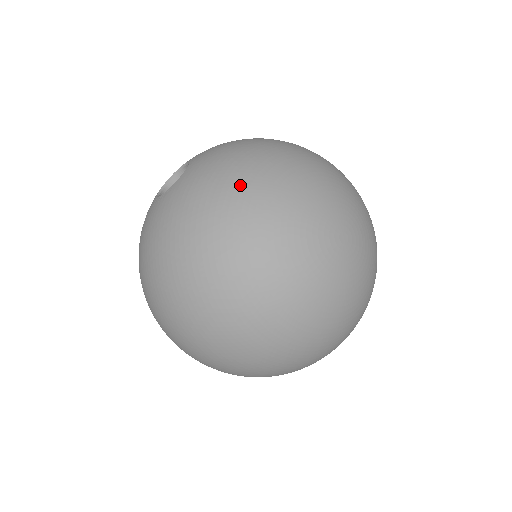
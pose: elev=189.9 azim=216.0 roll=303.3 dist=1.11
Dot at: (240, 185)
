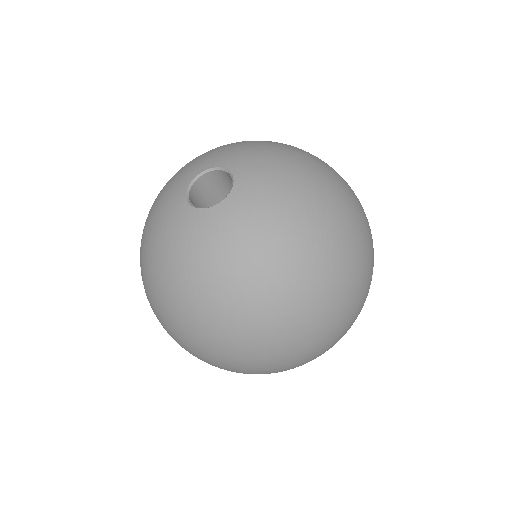
Dot at: (313, 196)
